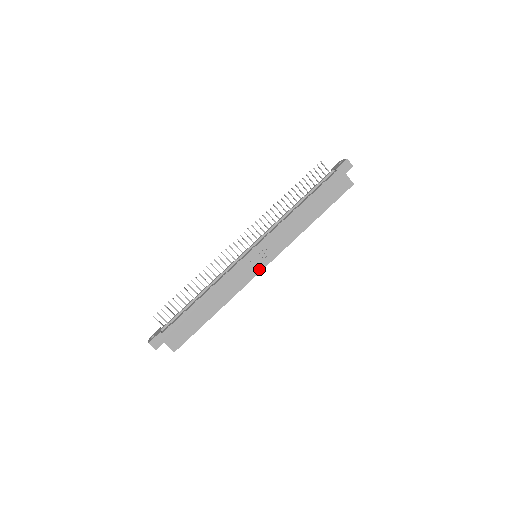
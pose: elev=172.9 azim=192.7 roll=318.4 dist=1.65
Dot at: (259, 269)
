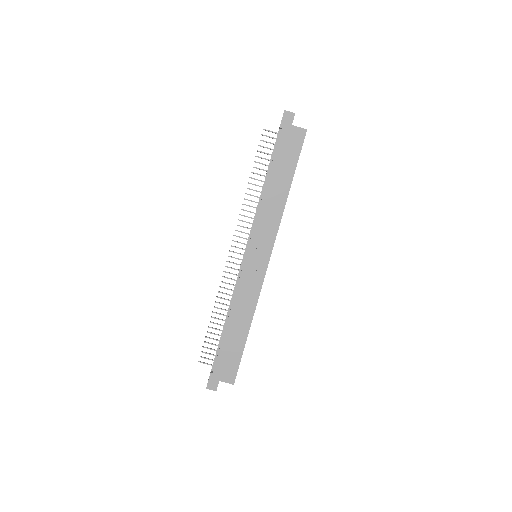
Dot at: (264, 267)
